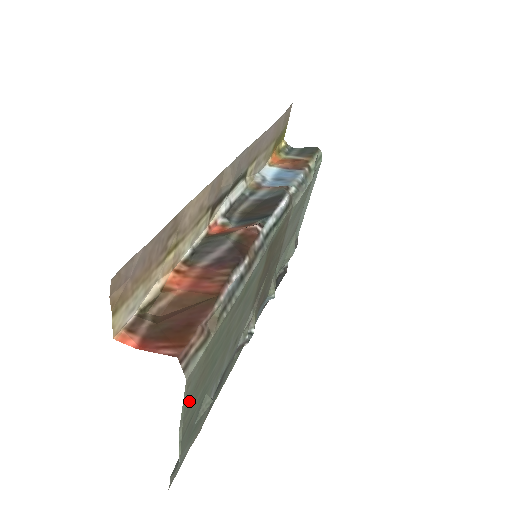
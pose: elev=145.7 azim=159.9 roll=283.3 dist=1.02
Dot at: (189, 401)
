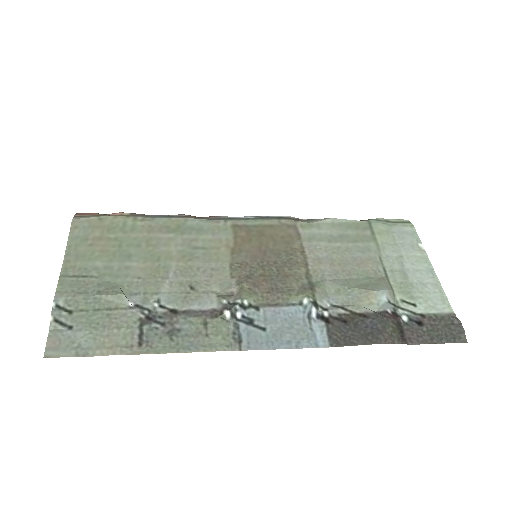
Dot at: (78, 246)
